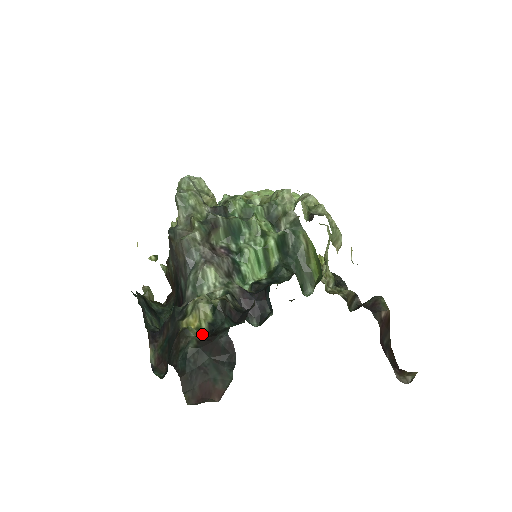
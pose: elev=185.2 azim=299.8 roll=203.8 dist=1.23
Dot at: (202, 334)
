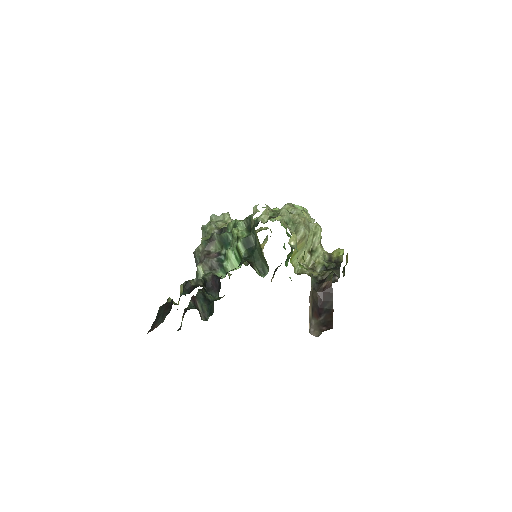
Dot at: occluded
